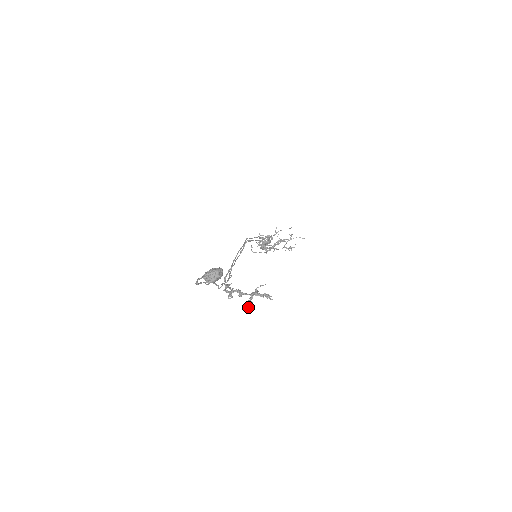
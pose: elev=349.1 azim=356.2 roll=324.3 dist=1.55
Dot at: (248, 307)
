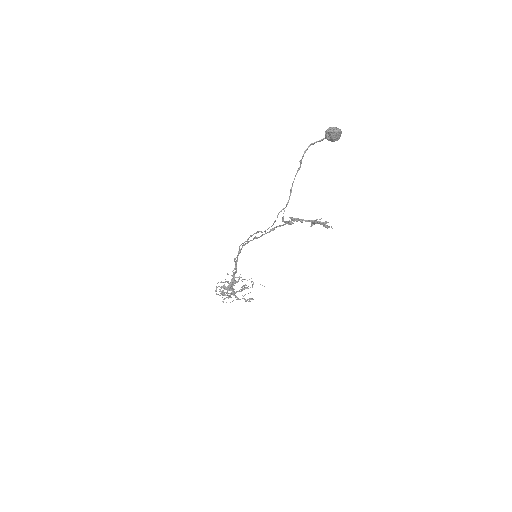
Dot at: occluded
